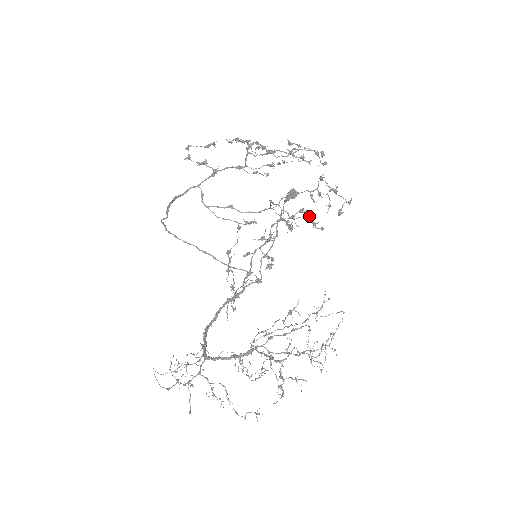
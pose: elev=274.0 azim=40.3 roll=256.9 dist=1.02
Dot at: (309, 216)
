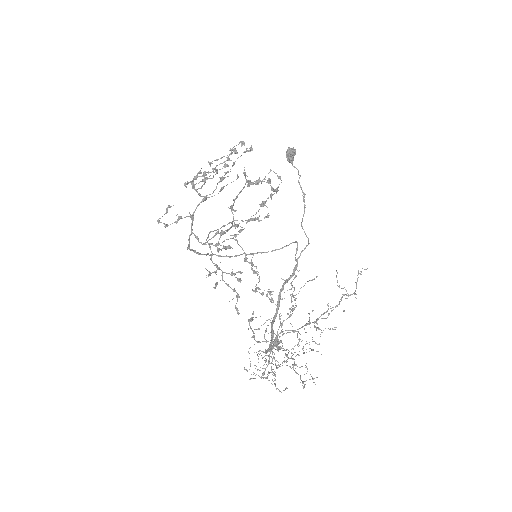
Dot at: occluded
